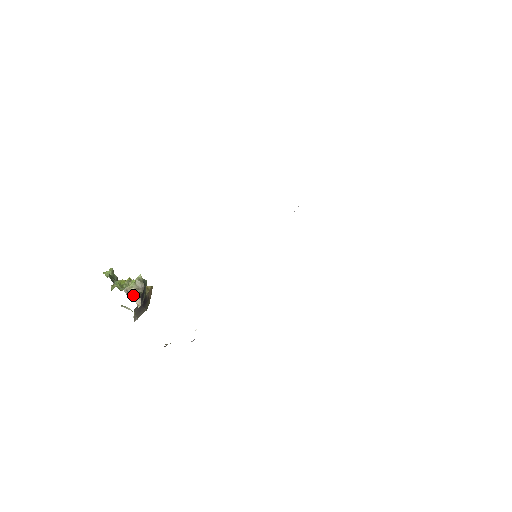
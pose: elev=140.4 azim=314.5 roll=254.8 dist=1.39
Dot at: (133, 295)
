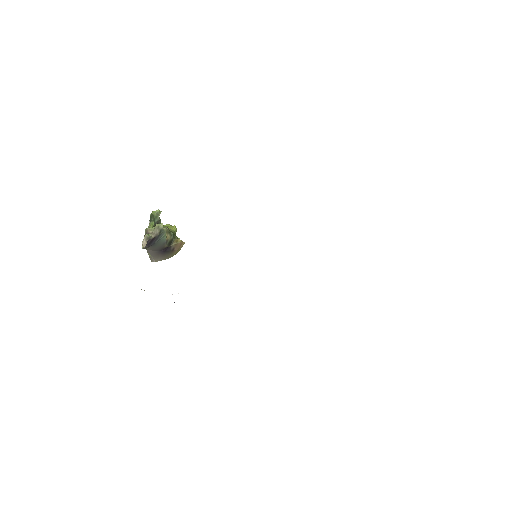
Dot at: (145, 236)
